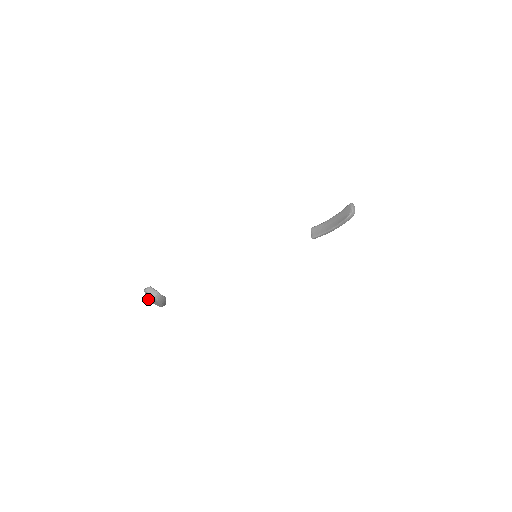
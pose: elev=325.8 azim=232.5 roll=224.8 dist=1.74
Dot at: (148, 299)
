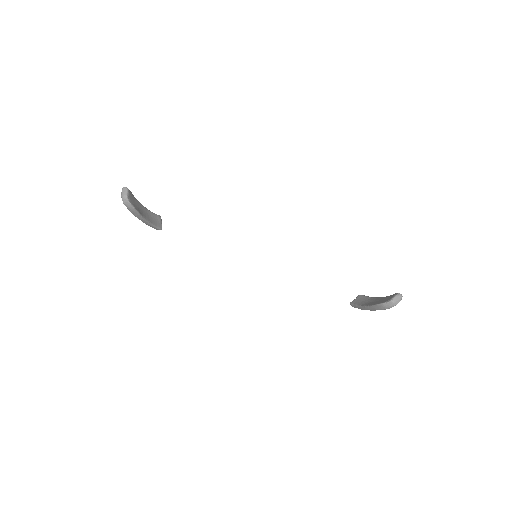
Dot at: occluded
